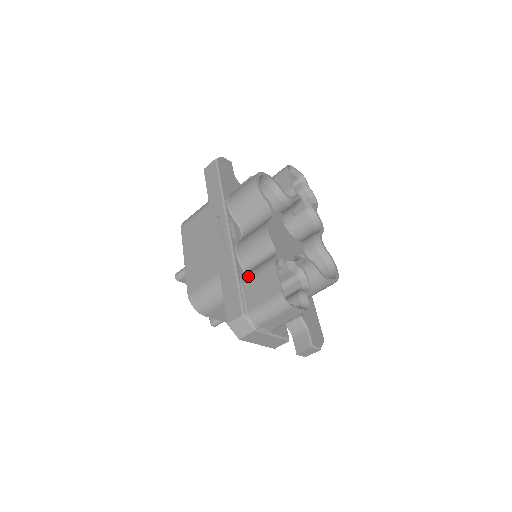
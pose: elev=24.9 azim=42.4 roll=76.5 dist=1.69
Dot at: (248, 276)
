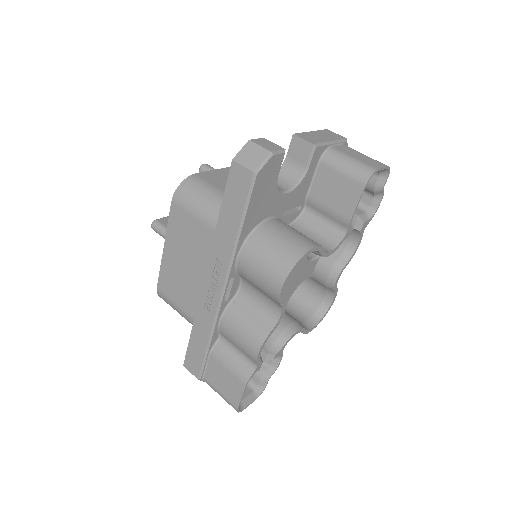
Dot at: (219, 356)
